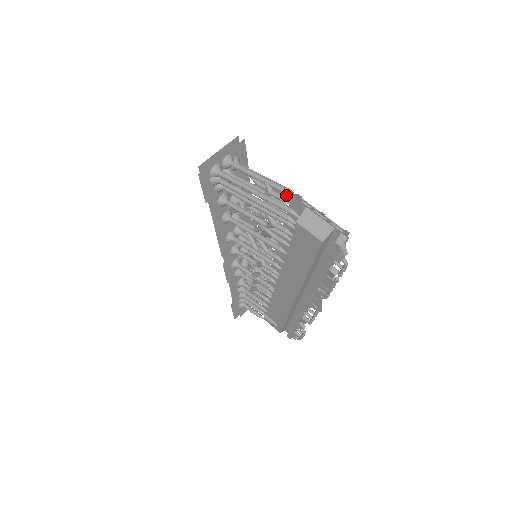
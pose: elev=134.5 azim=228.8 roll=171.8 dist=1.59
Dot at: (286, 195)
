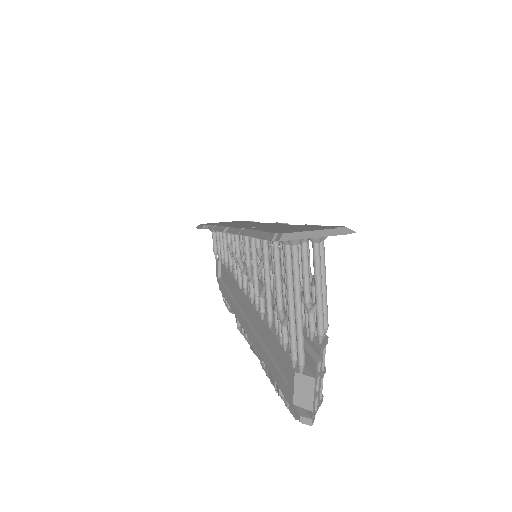
Dot at: (318, 332)
